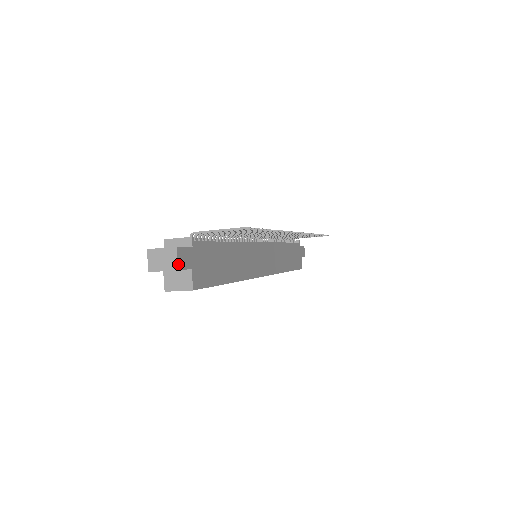
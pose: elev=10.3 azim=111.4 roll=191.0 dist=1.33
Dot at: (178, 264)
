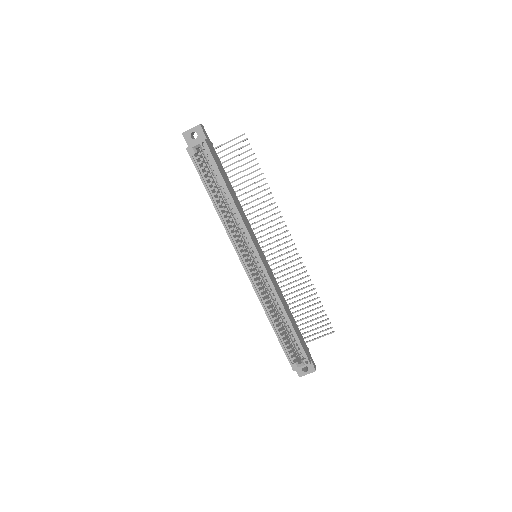
Dot at: (201, 125)
